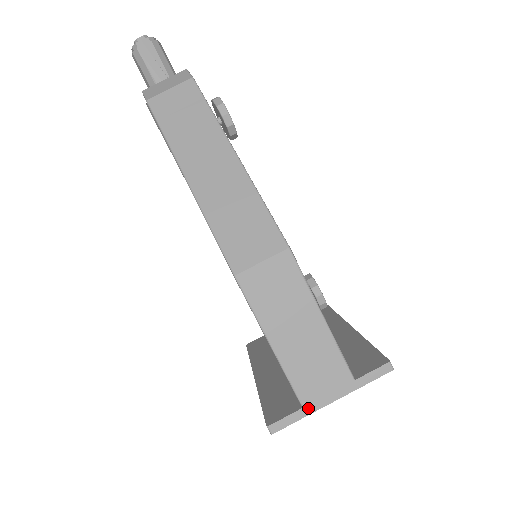
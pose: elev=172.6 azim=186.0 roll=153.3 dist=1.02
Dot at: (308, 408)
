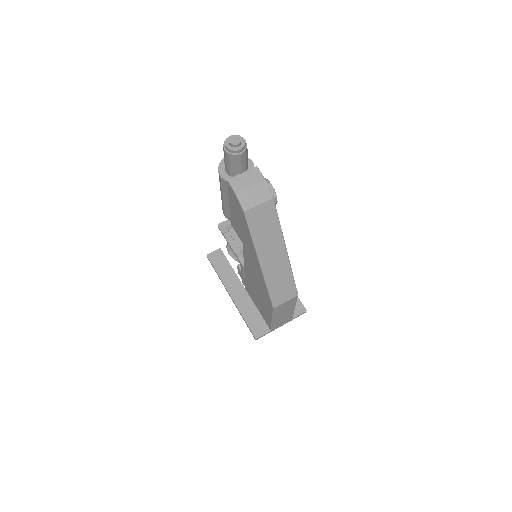
Dot at: (273, 330)
